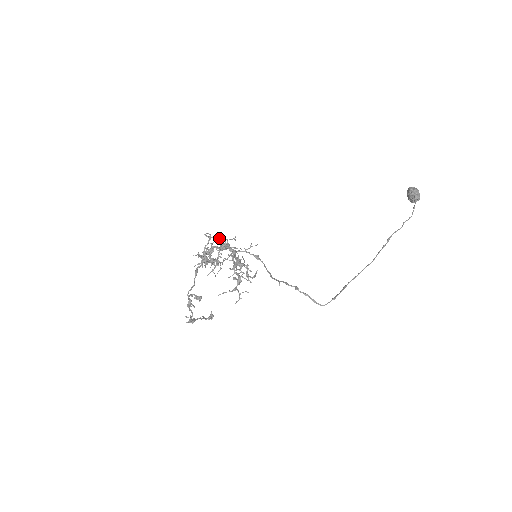
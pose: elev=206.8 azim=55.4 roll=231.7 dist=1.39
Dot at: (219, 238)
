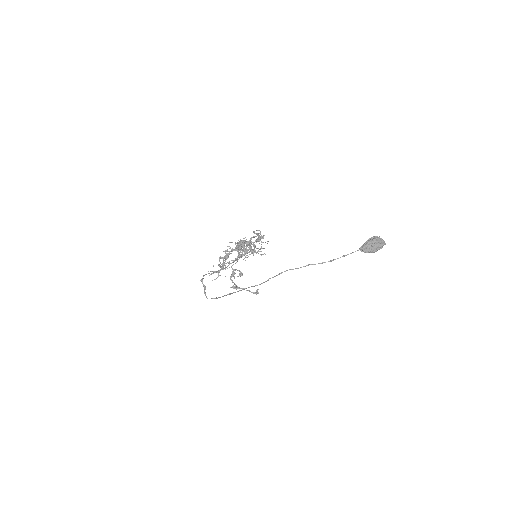
Dot at: (256, 236)
